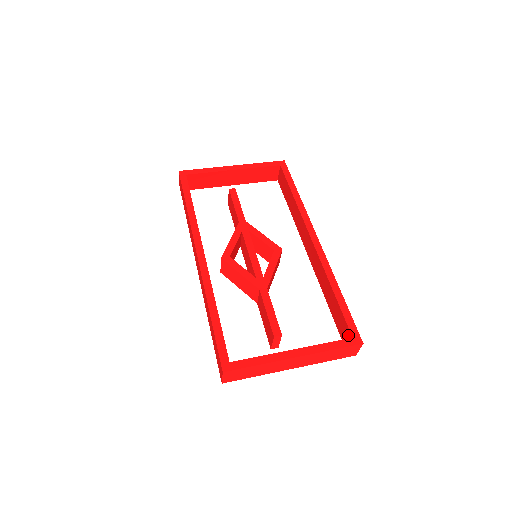
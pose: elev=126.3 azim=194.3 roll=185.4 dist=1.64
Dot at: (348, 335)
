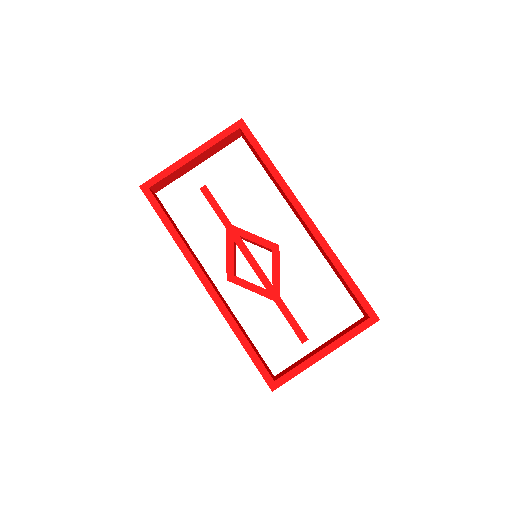
Dot at: (364, 312)
